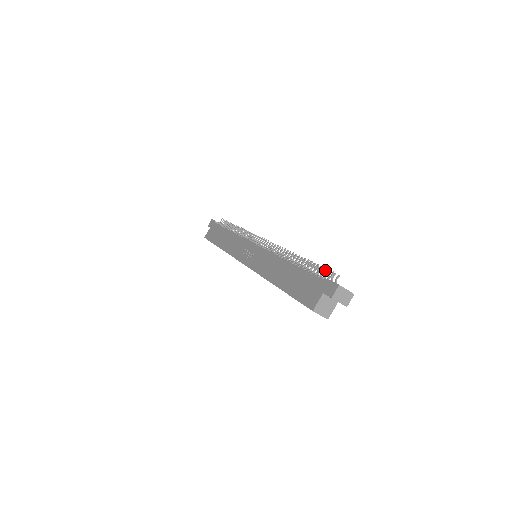
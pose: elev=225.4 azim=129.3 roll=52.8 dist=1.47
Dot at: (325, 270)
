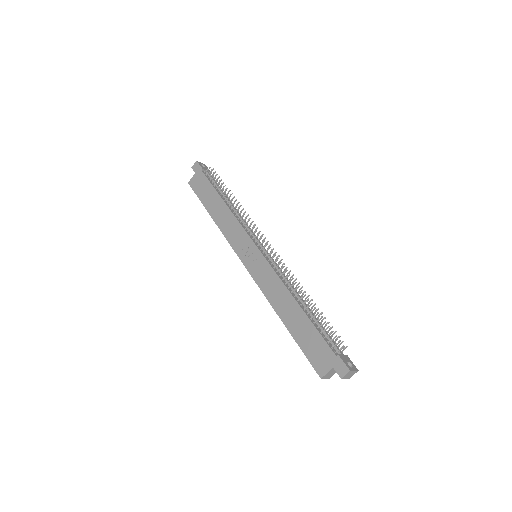
Dot at: (335, 337)
